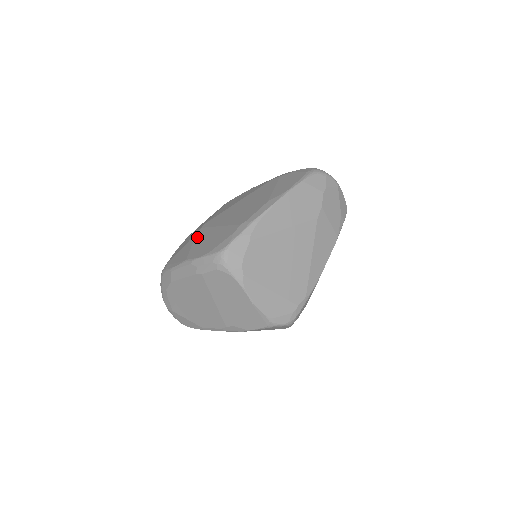
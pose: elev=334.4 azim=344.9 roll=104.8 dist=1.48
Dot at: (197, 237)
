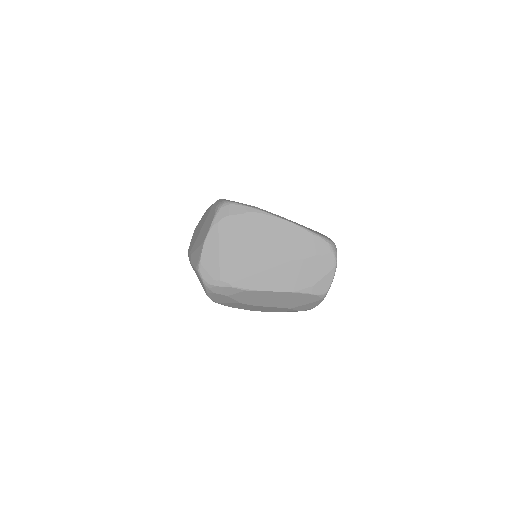
Dot at: occluded
